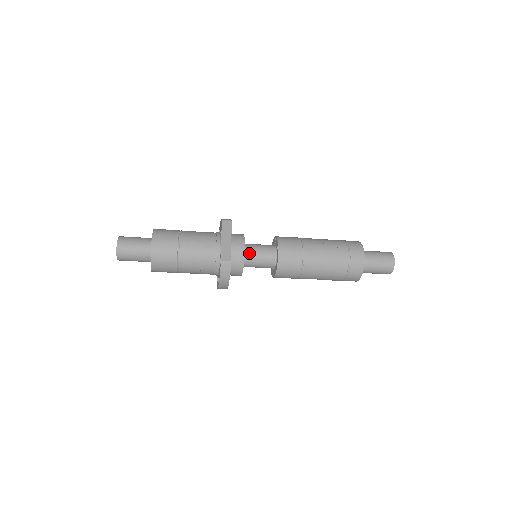
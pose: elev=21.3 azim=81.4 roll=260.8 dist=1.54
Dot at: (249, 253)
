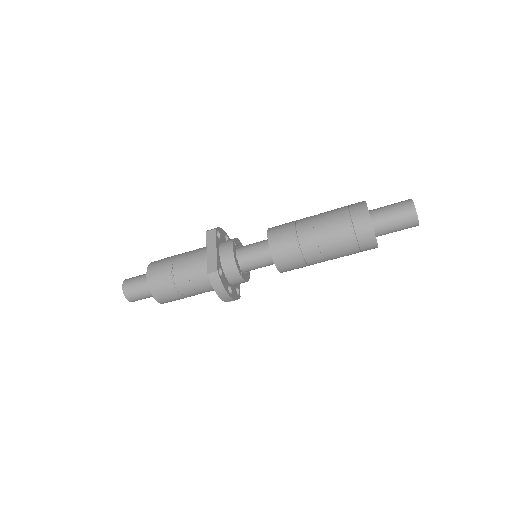
Dot at: (243, 256)
